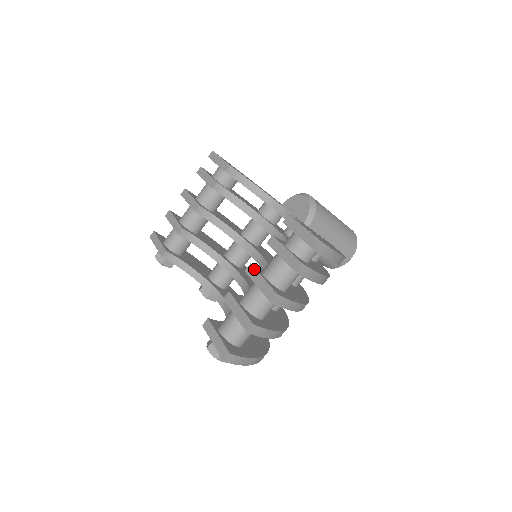
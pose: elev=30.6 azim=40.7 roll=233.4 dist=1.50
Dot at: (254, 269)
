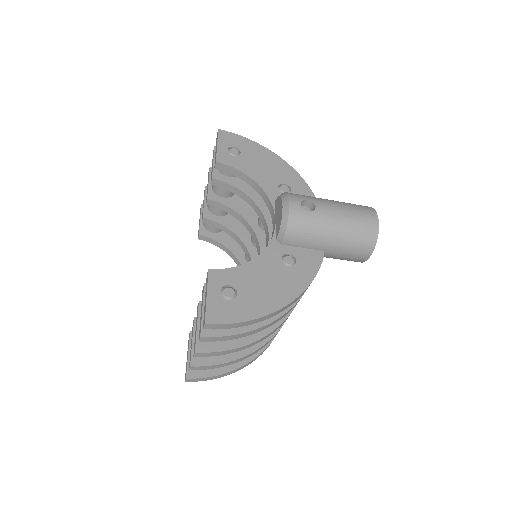
Dot at: (198, 310)
